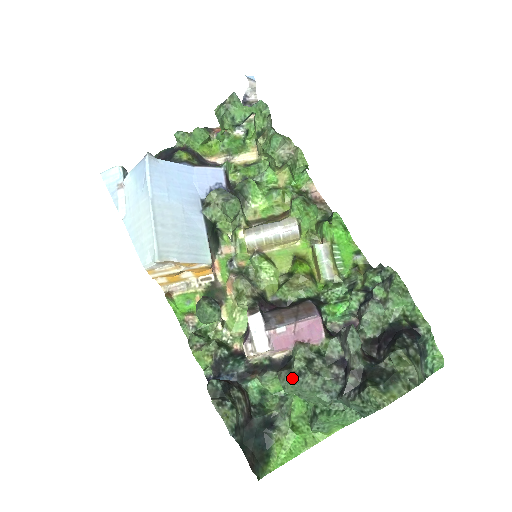
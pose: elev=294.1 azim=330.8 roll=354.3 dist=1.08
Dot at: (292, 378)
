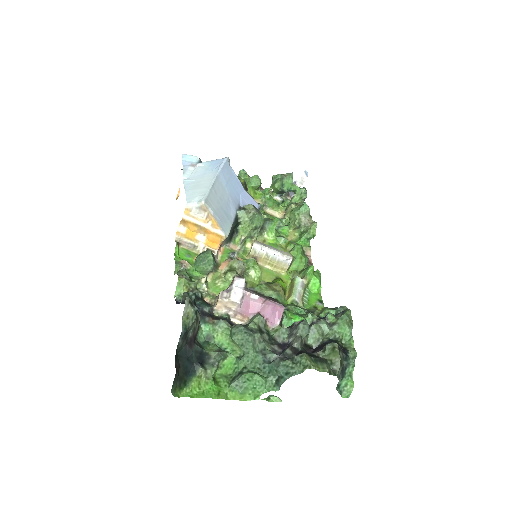
Dot at: (245, 328)
